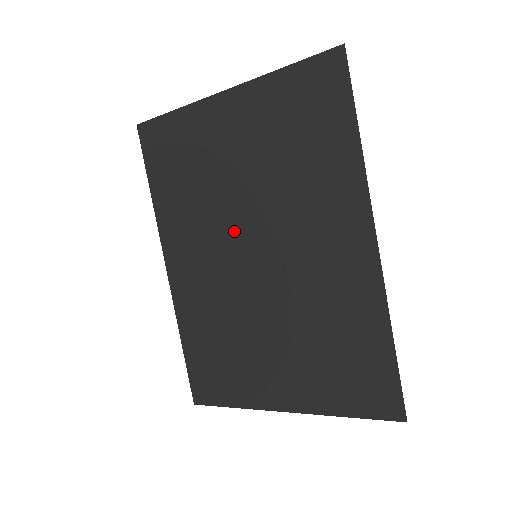
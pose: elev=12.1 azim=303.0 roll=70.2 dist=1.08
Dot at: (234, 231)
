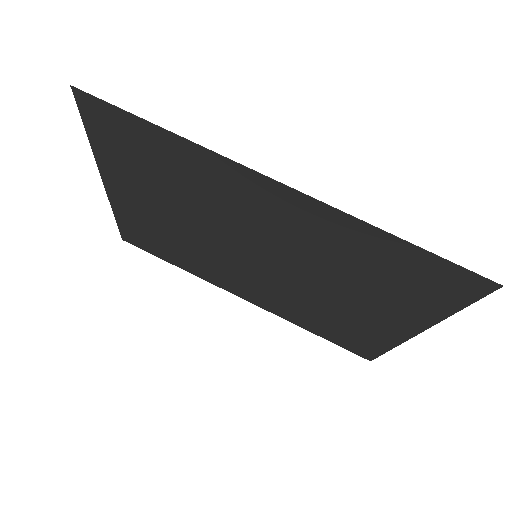
Dot at: (227, 252)
